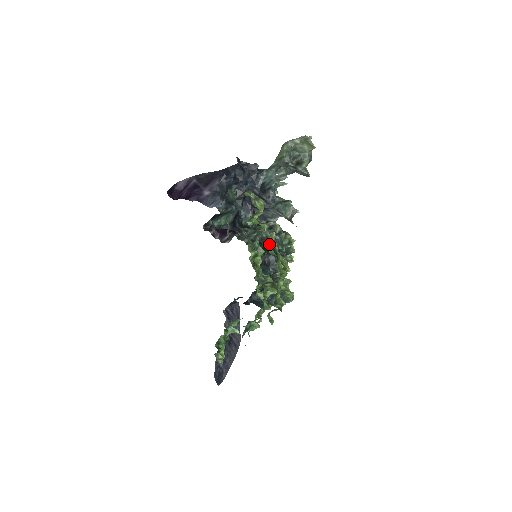
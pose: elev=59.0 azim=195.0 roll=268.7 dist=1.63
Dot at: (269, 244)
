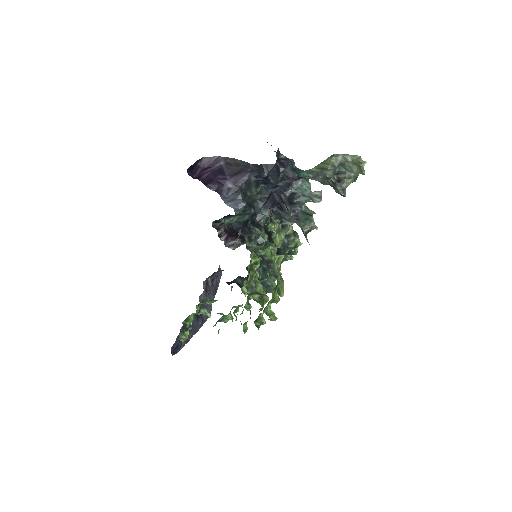
Dot at: (273, 270)
